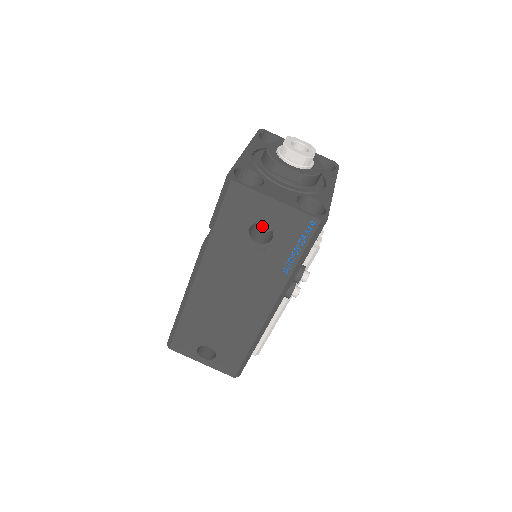
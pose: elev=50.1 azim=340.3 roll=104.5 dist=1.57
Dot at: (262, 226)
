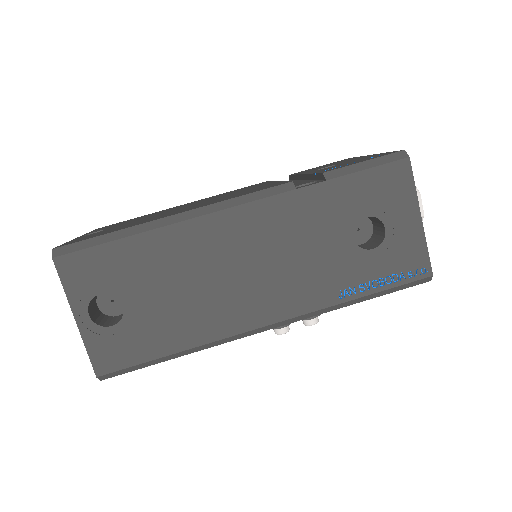
Dot at: occluded
